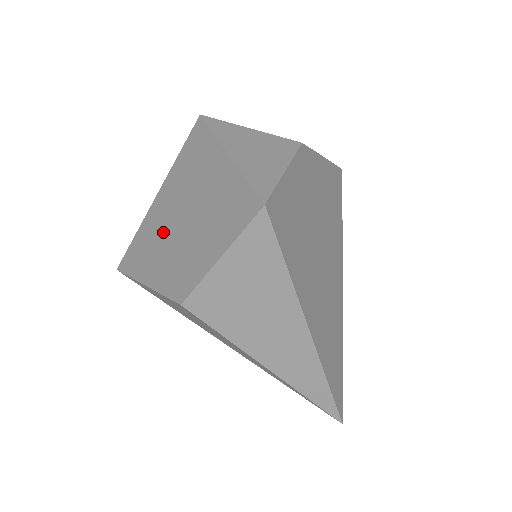
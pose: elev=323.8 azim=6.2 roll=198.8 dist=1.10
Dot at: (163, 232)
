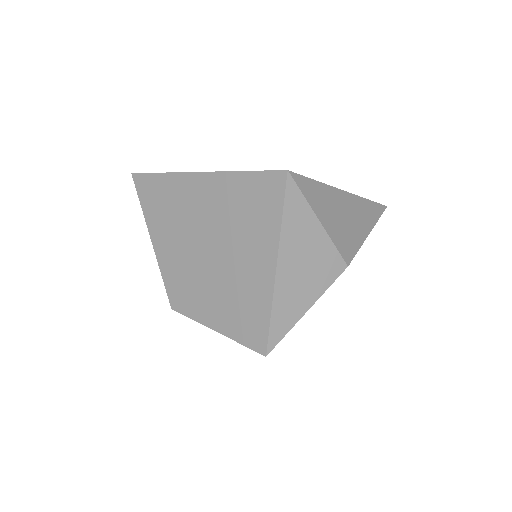
Dot at: (188, 225)
